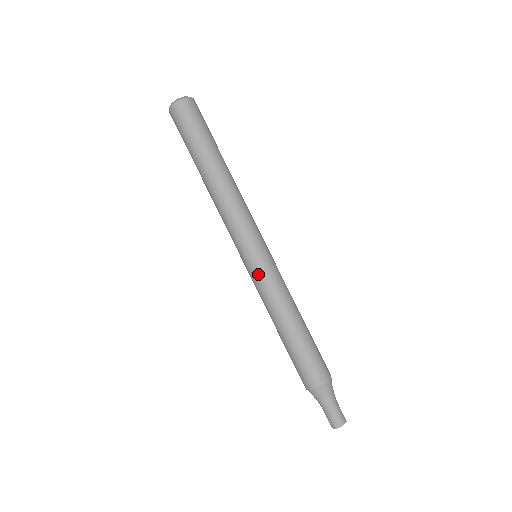
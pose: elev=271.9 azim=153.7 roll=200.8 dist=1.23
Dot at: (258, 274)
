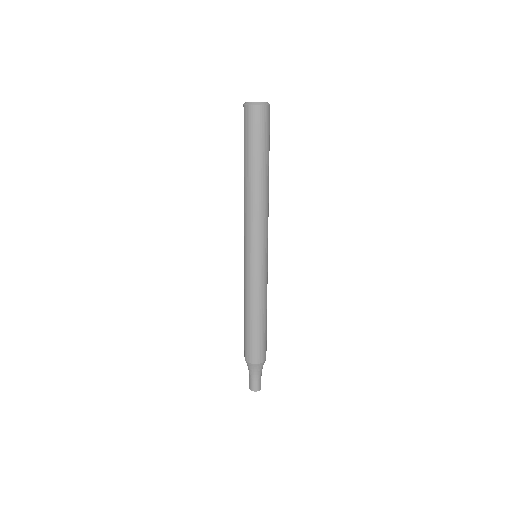
Dot at: (248, 272)
